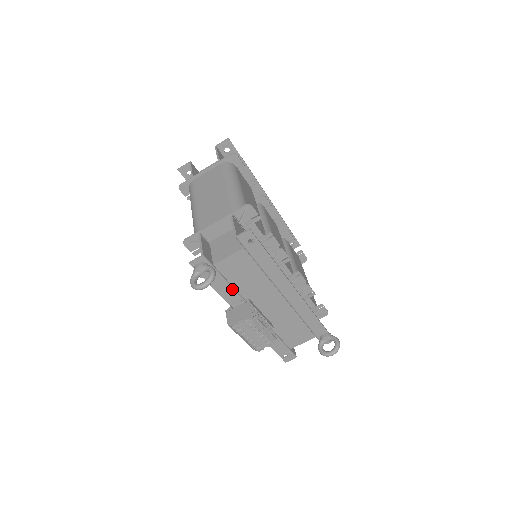
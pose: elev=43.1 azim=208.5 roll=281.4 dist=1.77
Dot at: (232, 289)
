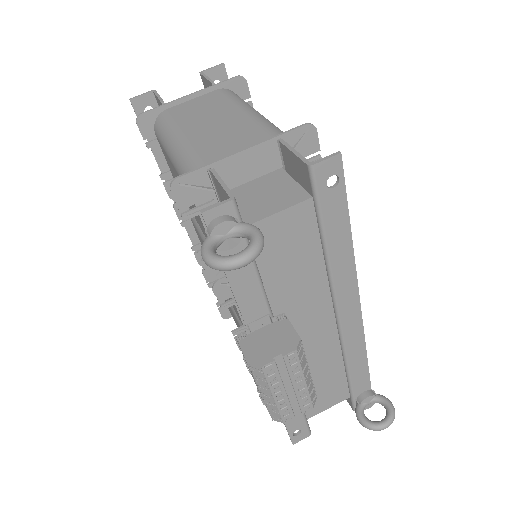
Dot at: (262, 289)
